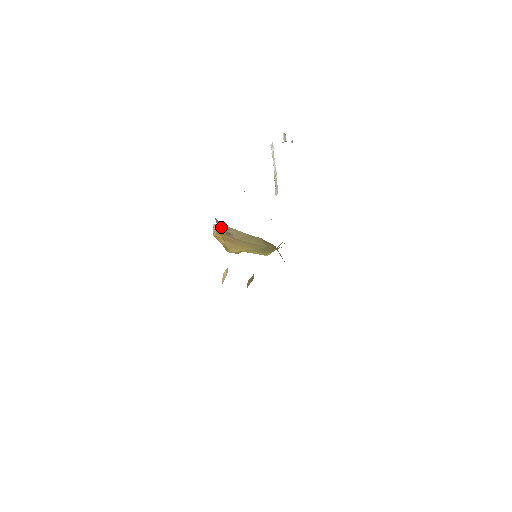
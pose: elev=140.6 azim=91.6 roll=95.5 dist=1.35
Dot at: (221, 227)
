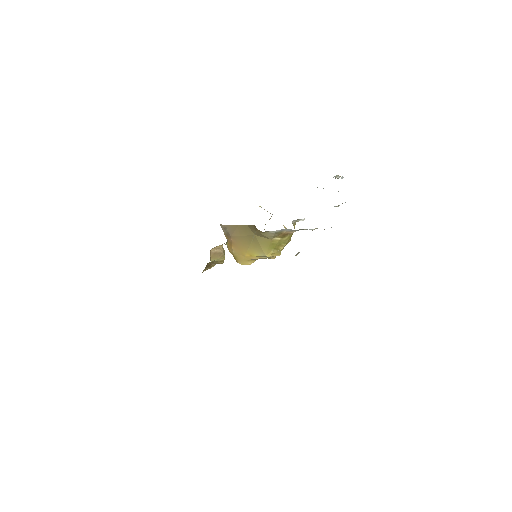
Dot at: (223, 230)
